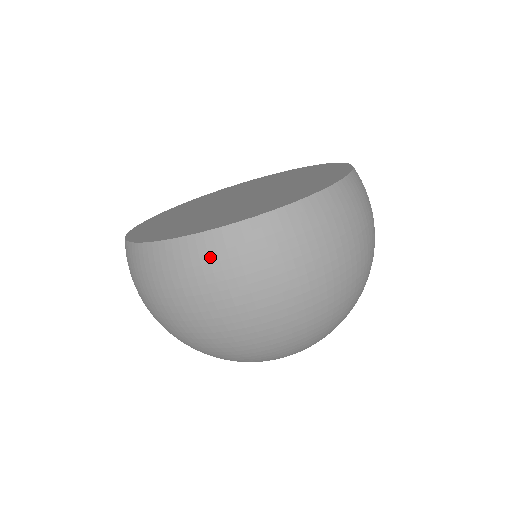
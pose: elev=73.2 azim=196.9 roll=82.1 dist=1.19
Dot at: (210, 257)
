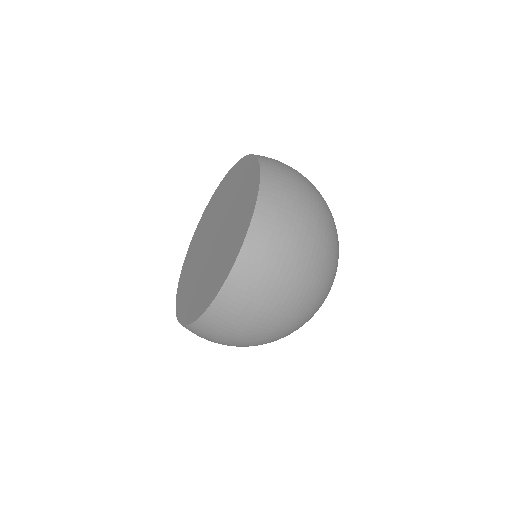
Dot at: (200, 335)
